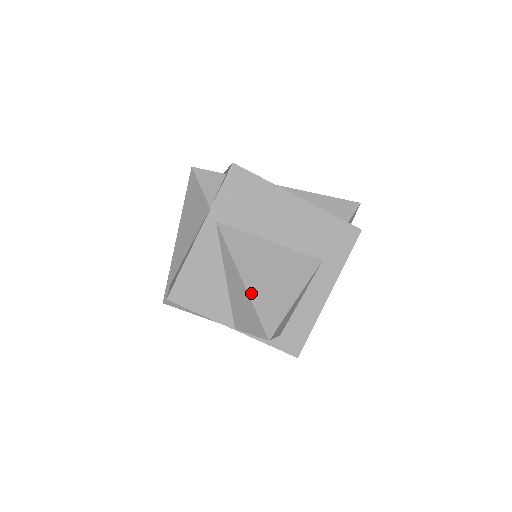
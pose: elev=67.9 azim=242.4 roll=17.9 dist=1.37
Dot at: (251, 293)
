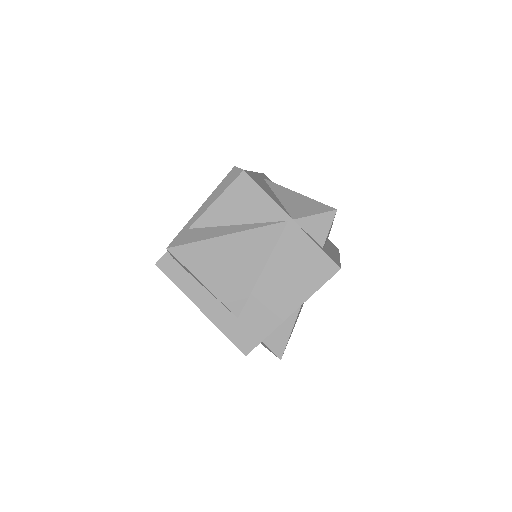
Dot at: (307, 198)
